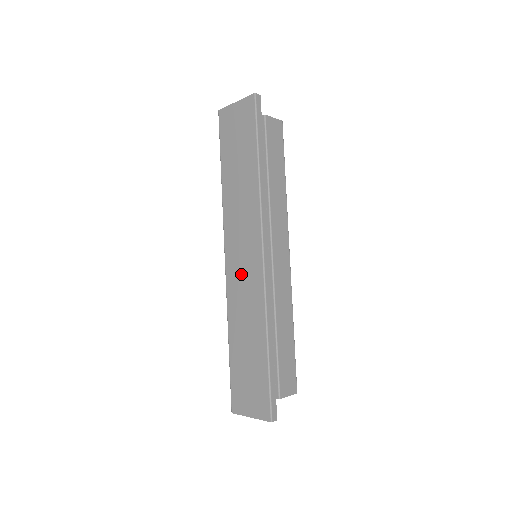
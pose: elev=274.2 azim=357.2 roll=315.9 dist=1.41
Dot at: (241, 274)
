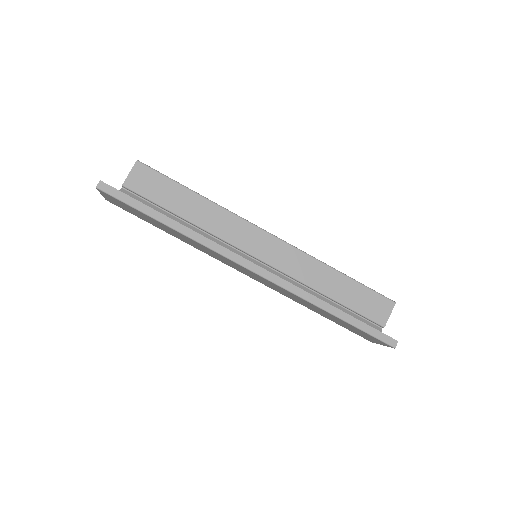
Dot at: occluded
